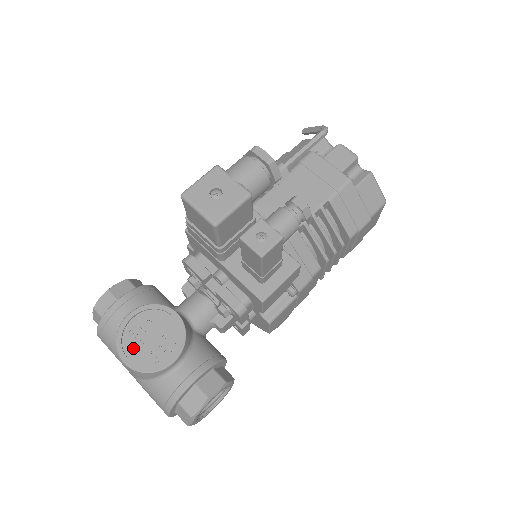
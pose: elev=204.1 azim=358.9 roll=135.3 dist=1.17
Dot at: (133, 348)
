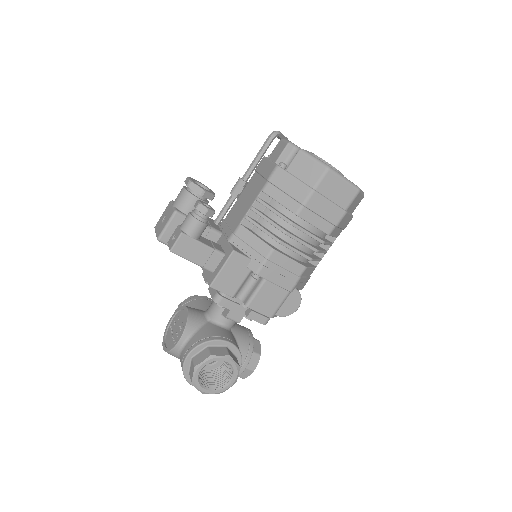
Dot at: (169, 337)
